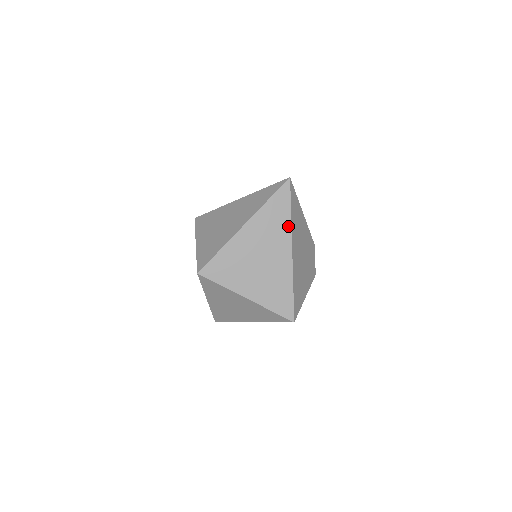
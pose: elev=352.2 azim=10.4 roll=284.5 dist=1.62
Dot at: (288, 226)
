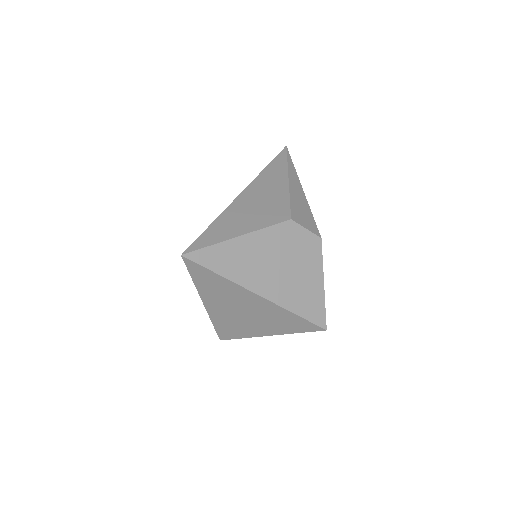
Dot at: (232, 284)
